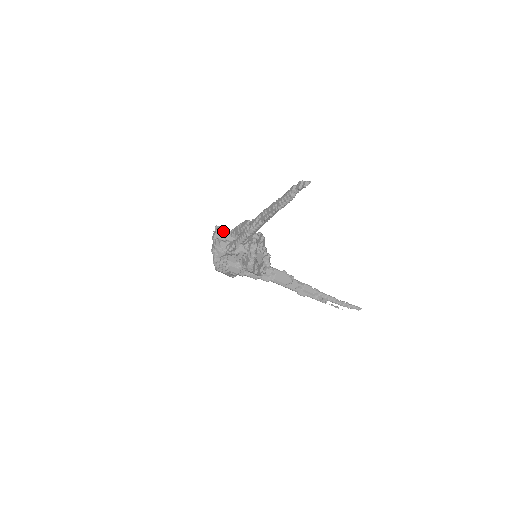
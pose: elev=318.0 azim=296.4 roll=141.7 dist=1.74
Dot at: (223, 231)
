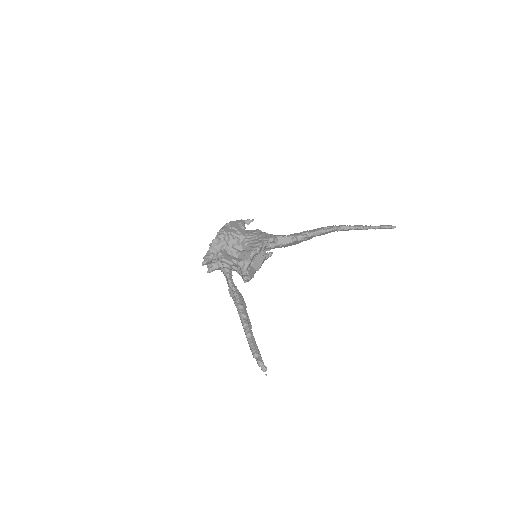
Dot at: (212, 257)
